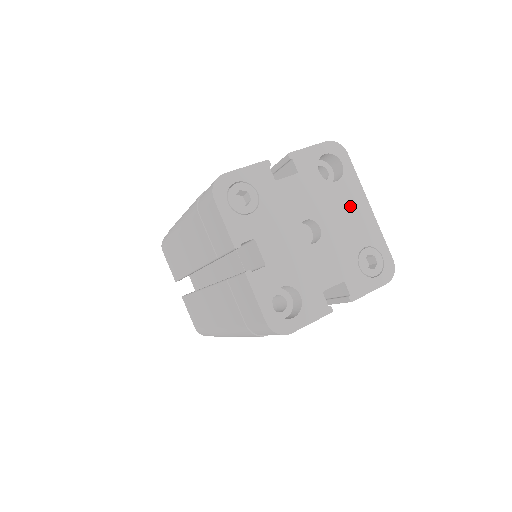
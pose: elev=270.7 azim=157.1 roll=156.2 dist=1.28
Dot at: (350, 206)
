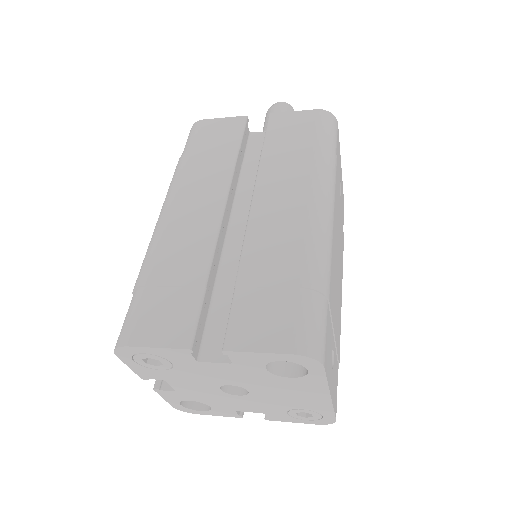
Dot at: (299, 391)
